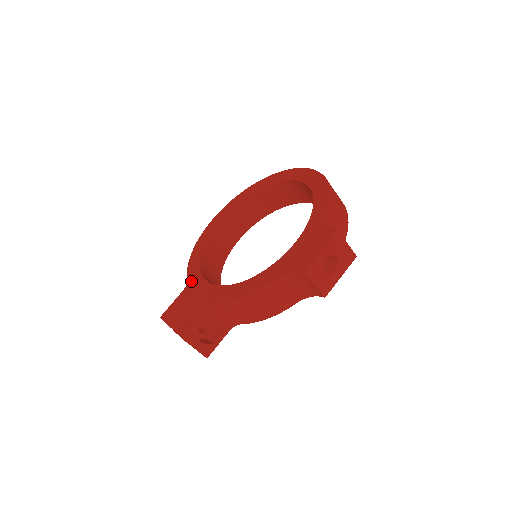
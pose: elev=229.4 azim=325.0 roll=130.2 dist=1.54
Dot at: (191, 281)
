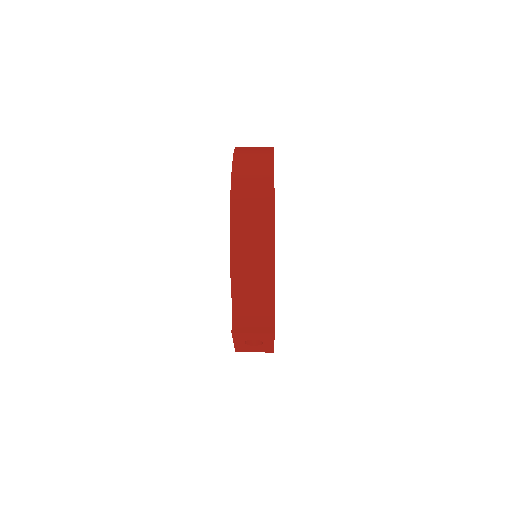
Dot at: occluded
